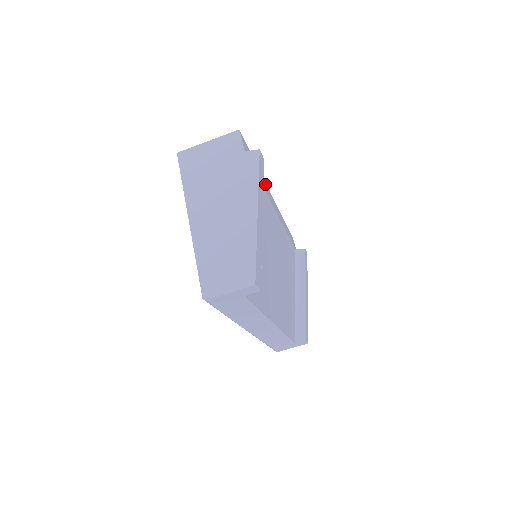
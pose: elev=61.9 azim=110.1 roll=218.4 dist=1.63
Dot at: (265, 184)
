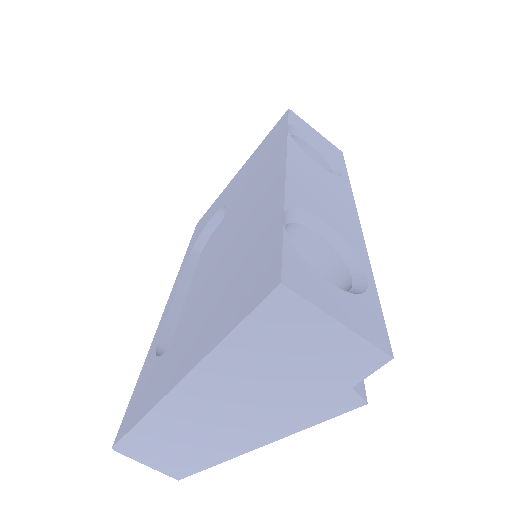
Dot at: occluded
